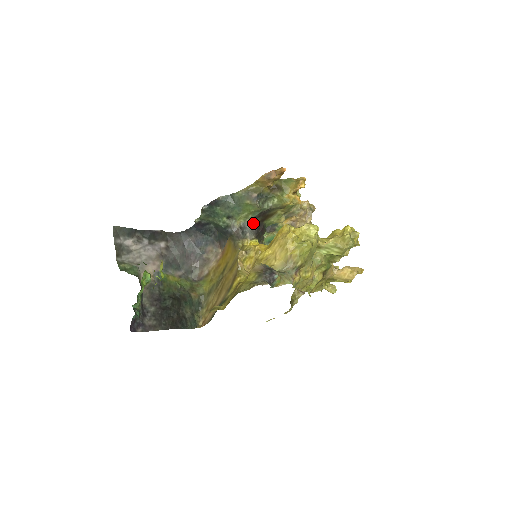
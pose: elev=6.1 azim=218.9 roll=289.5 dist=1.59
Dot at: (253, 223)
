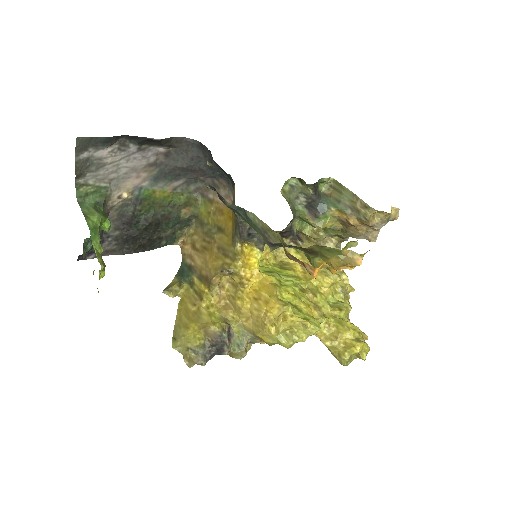
Dot at: occluded
